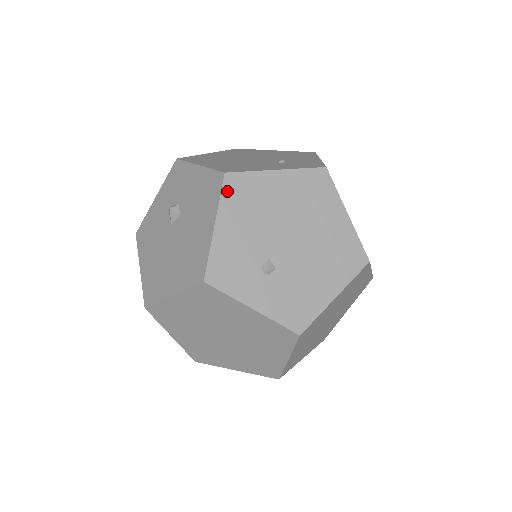
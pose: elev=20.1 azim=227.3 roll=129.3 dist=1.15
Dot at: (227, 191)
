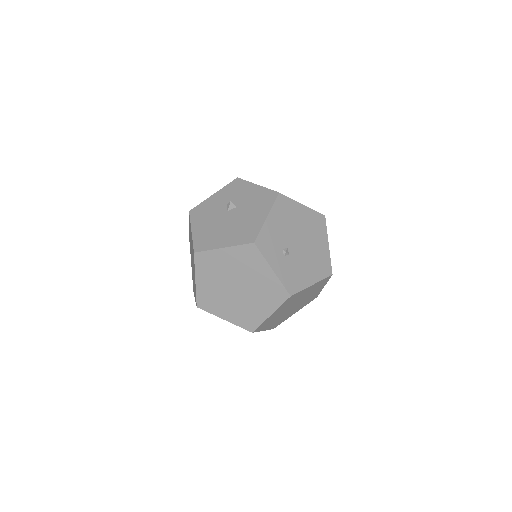
Dot at: (278, 202)
